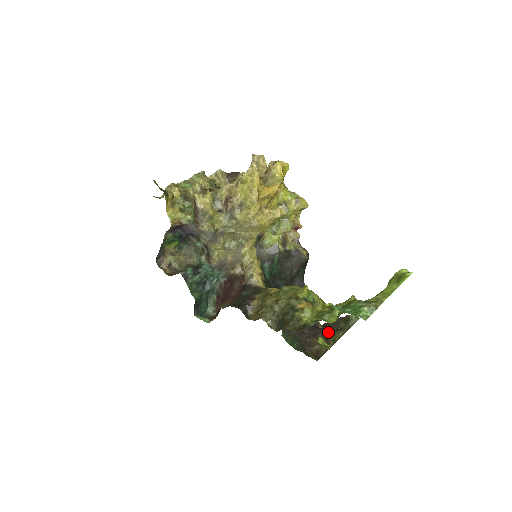
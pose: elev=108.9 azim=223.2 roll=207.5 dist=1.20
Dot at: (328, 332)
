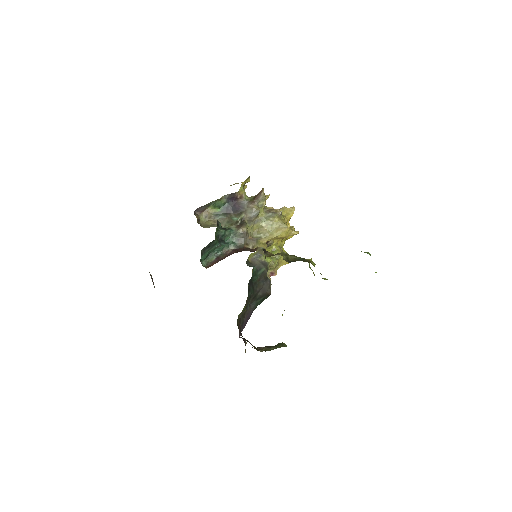
Dot at: (258, 348)
